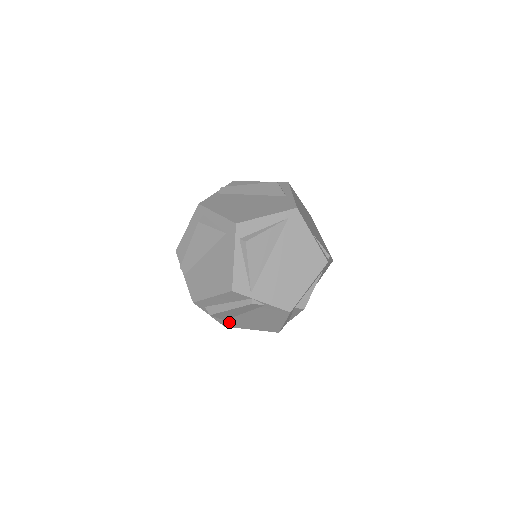
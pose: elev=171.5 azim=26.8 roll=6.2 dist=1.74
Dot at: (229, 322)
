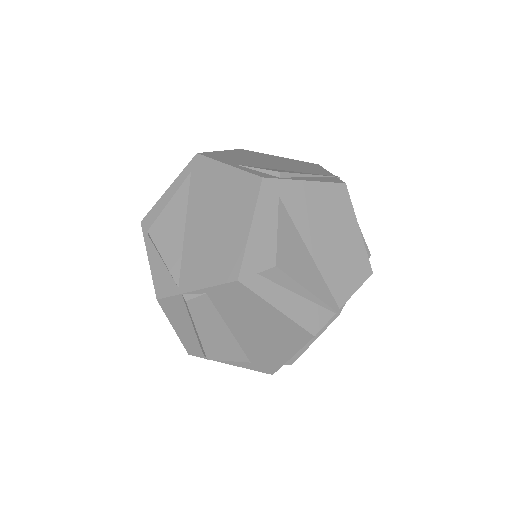
Dot at: (258, 362)
